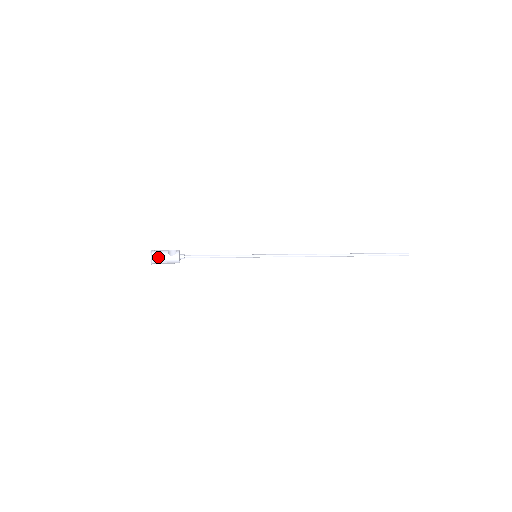
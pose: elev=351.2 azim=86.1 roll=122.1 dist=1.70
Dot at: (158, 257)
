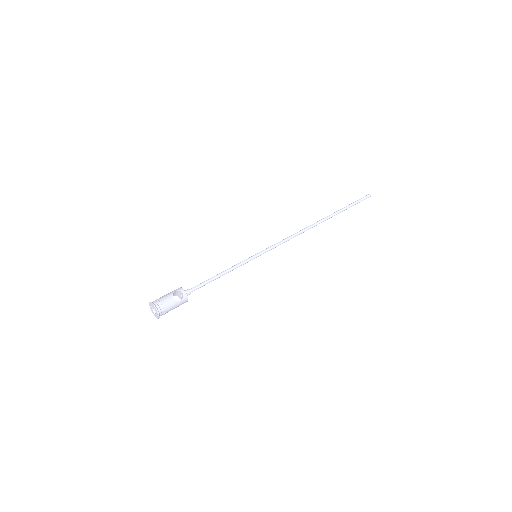
Dot at: (166, 309)
